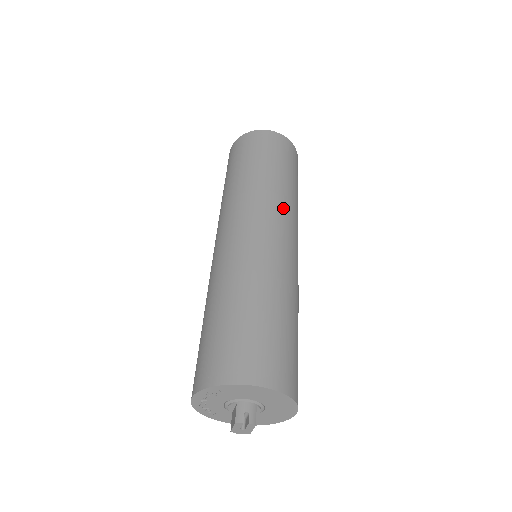
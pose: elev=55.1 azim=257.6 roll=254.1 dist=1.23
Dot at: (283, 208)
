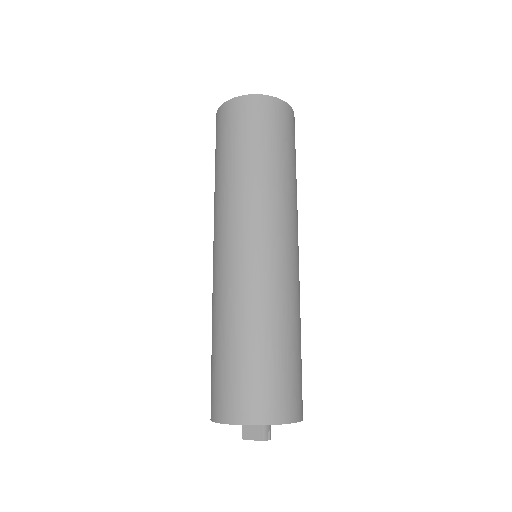
Dot at: occluded
